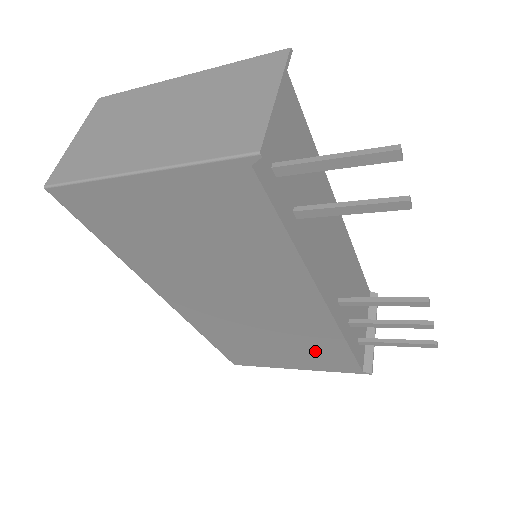
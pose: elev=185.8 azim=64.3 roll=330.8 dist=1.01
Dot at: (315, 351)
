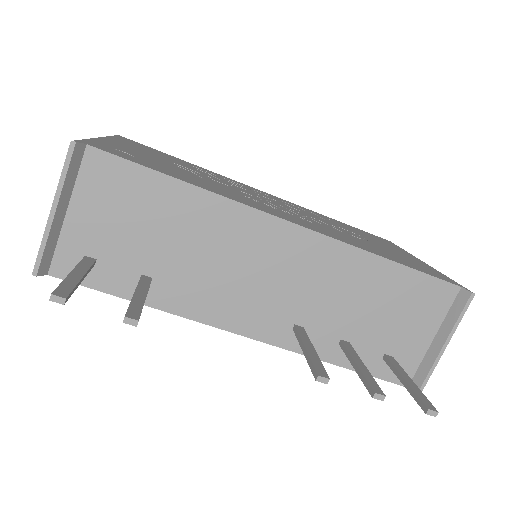
Dot at: occluded
